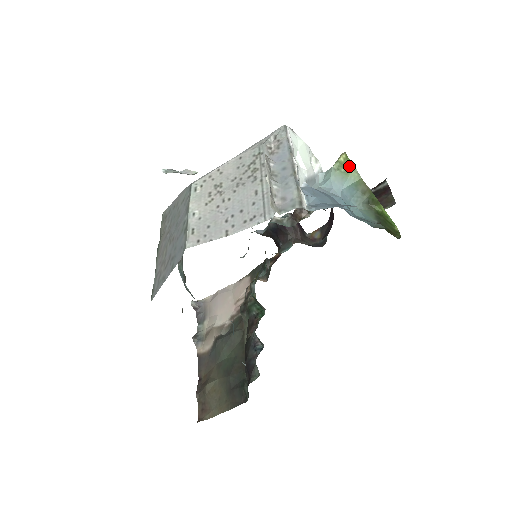
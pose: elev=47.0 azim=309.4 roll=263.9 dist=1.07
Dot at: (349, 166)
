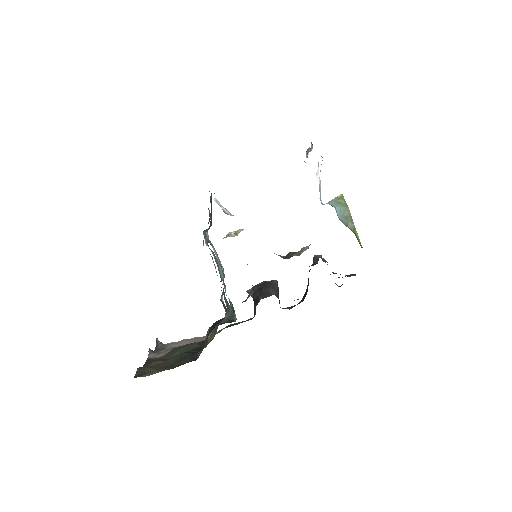
Dot at: (343, 200)
